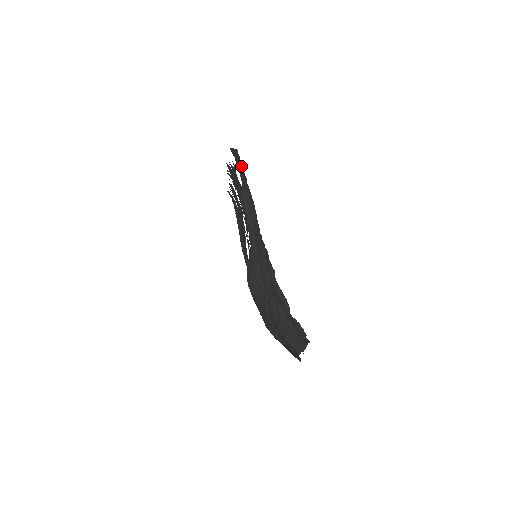
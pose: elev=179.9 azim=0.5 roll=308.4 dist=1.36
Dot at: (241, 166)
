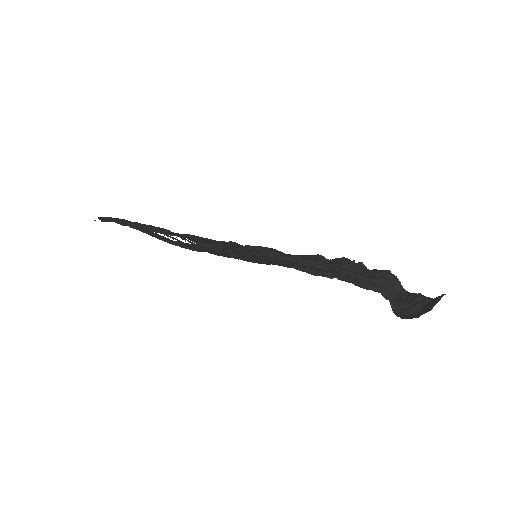
Dot at: (339, 269)
